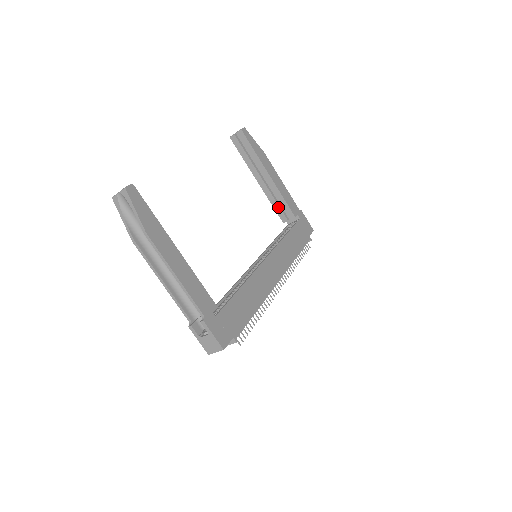
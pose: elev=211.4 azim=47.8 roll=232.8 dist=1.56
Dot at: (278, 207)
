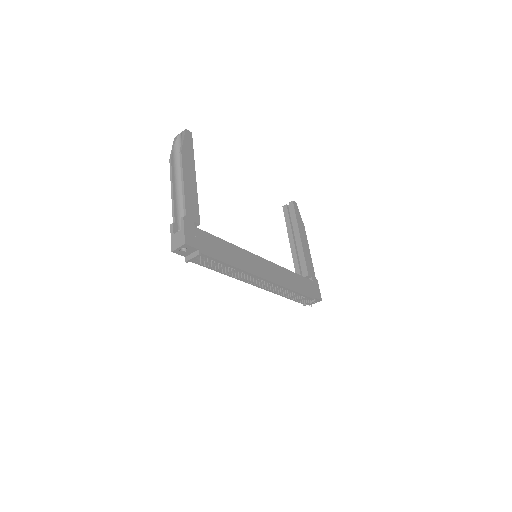
Dot at: (298, 265)
